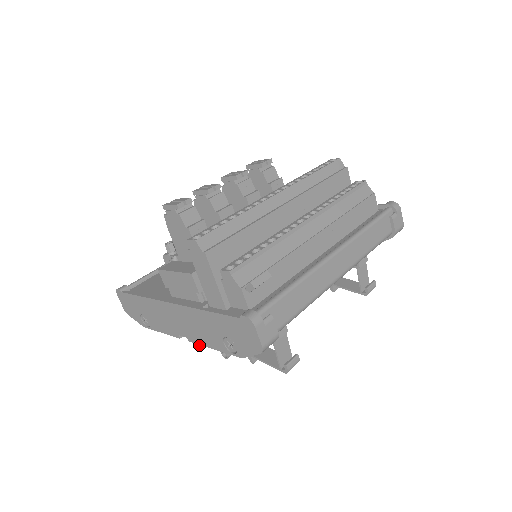
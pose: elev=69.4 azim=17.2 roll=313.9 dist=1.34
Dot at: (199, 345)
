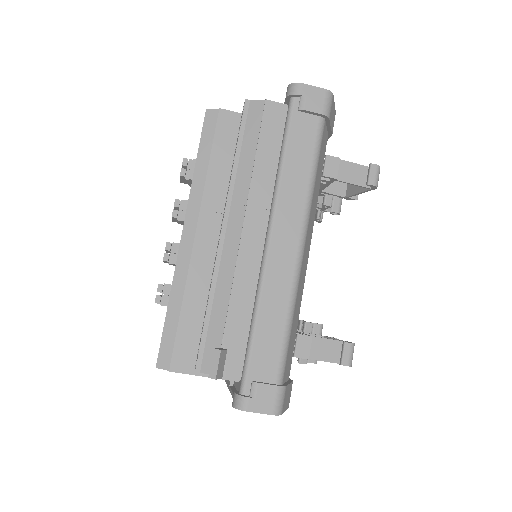
Dot at: occluded
